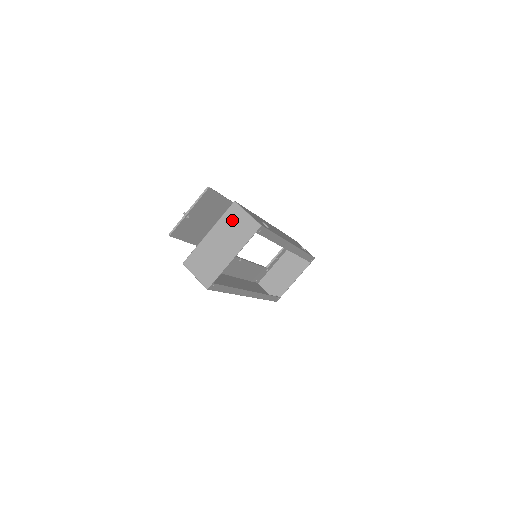
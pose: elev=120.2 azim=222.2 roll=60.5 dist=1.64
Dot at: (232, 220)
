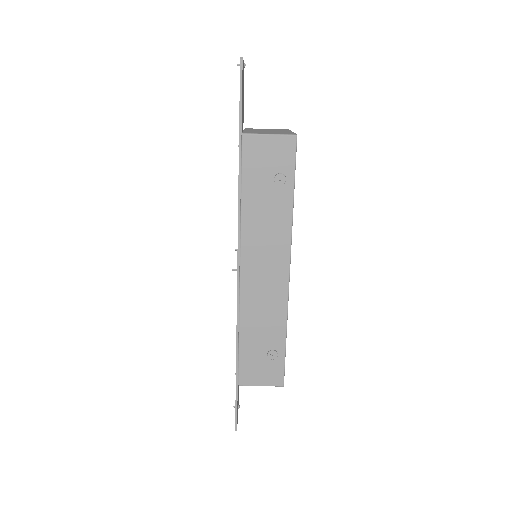
Dot at: occluded
